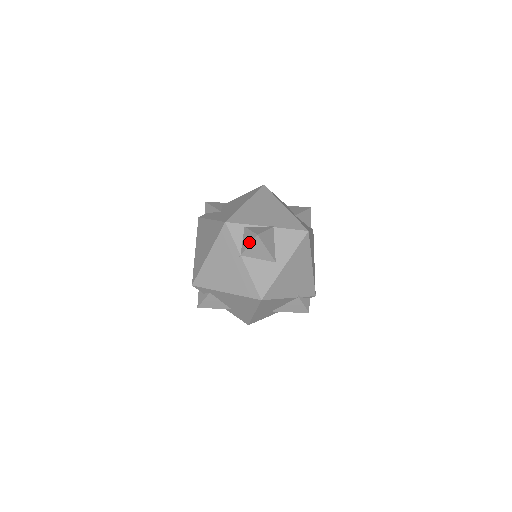
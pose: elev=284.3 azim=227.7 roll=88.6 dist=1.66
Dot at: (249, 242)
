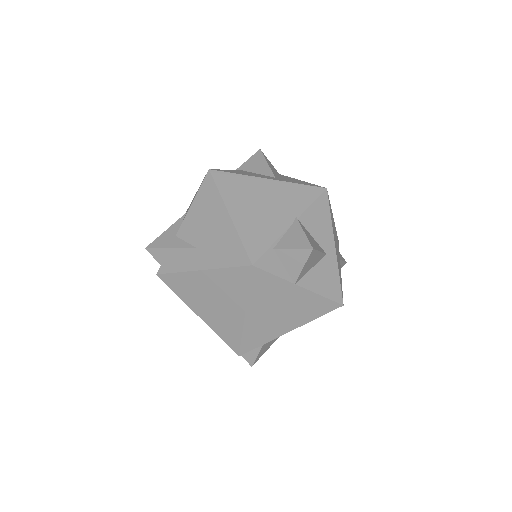
Dot at: (302, 263)
